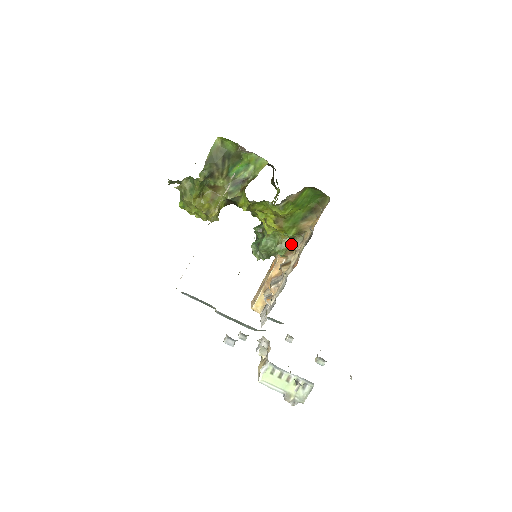
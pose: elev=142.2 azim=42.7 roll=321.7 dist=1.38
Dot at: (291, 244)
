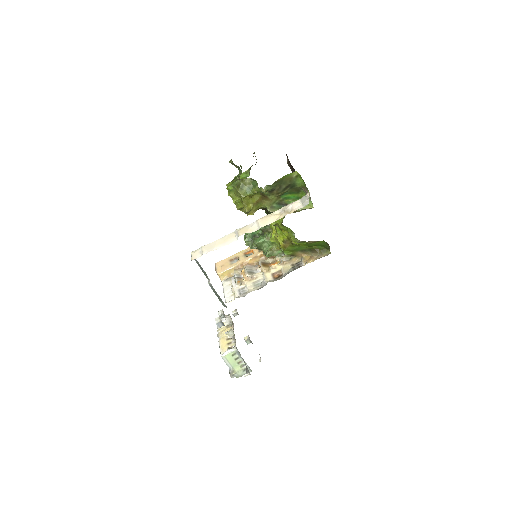
Dot at: (280, 256)
